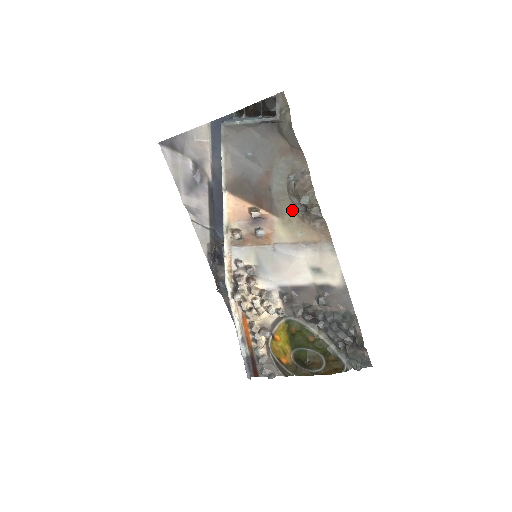
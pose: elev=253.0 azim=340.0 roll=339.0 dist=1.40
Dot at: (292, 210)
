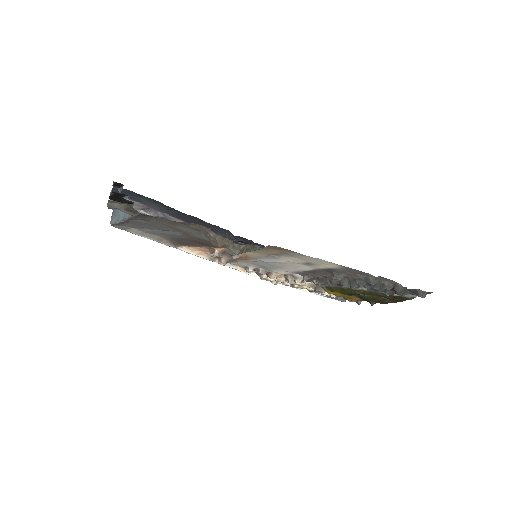
Dot at: occluded
